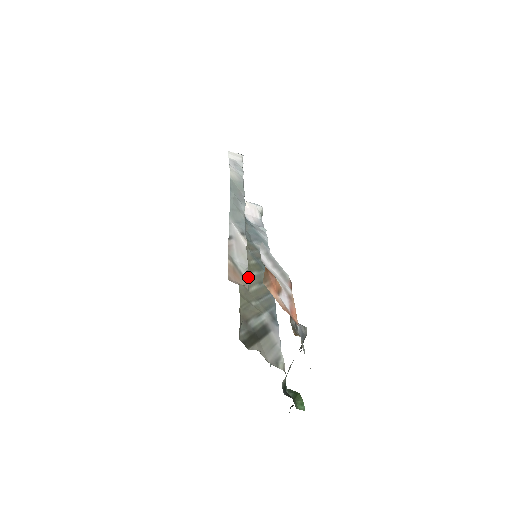
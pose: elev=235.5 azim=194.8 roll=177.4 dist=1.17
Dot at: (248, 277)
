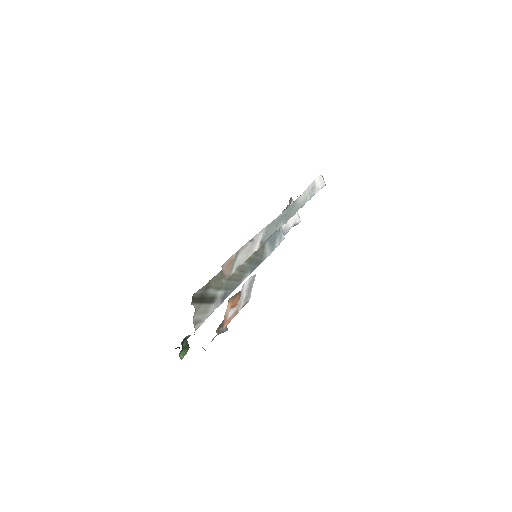
Dot at: occluded
